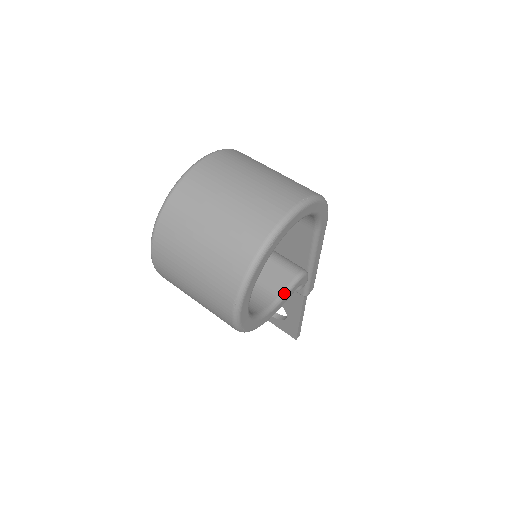
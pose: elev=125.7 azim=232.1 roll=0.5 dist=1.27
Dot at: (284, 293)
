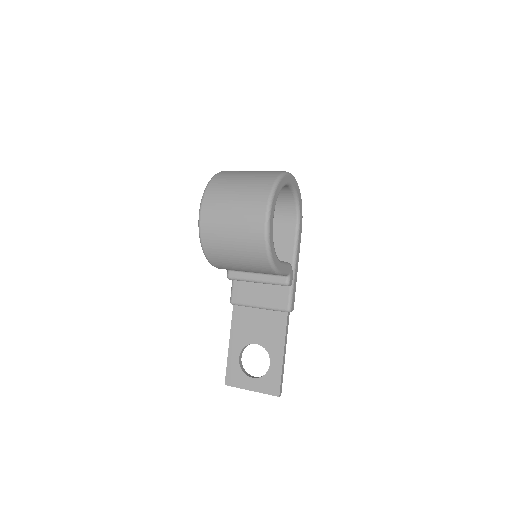
Dot at: (283, 262)
